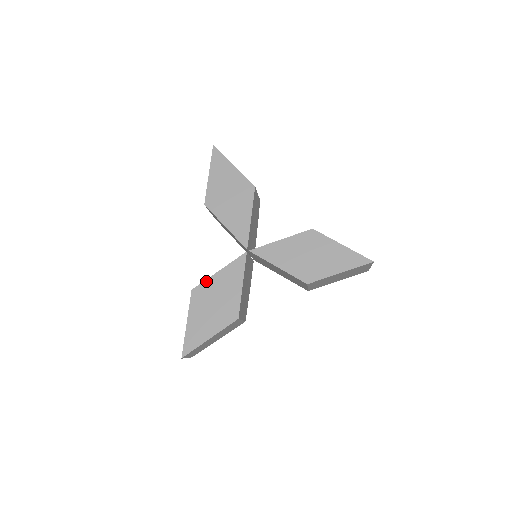
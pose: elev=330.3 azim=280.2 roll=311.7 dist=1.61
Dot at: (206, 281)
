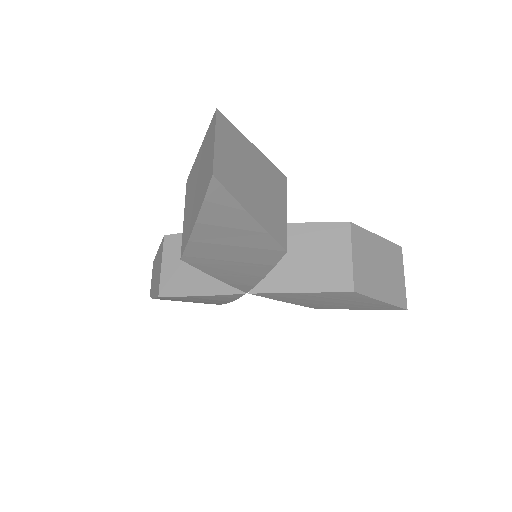
Dot at: occluded
